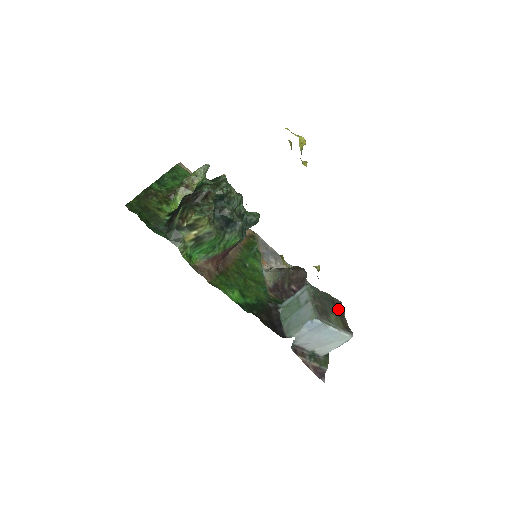
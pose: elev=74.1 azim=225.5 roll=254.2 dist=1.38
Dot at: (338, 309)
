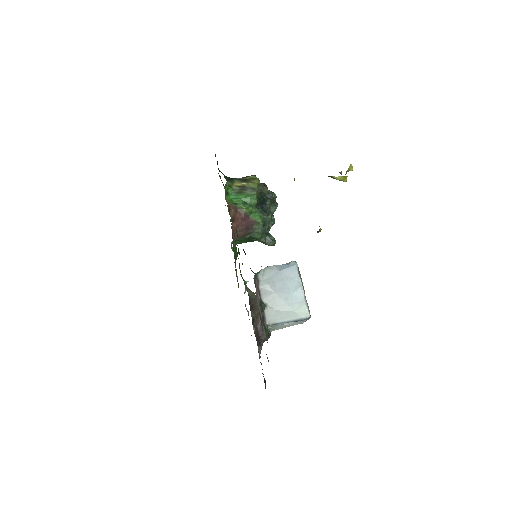
Dot at: occluded
